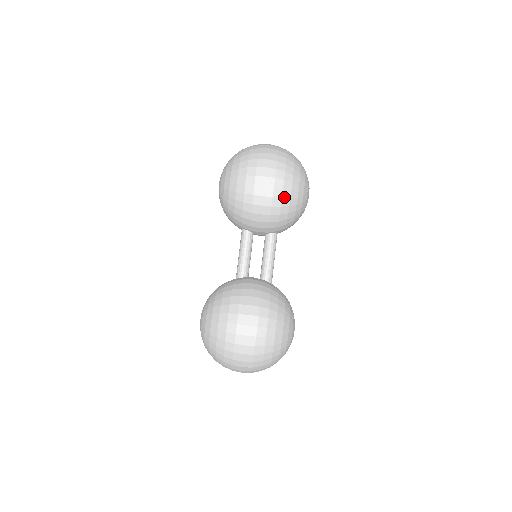
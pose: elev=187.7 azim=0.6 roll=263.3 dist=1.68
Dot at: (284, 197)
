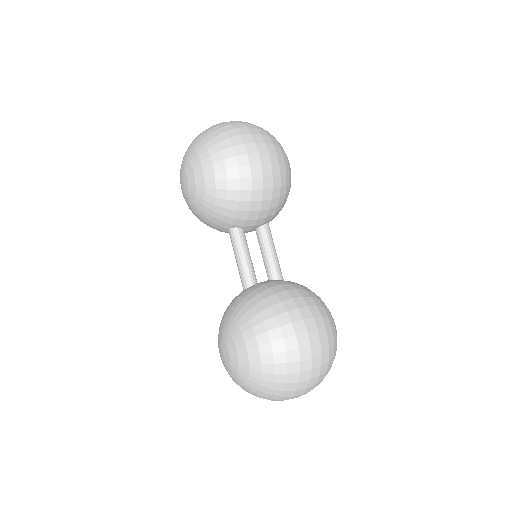
Dot at: (282, 174)
